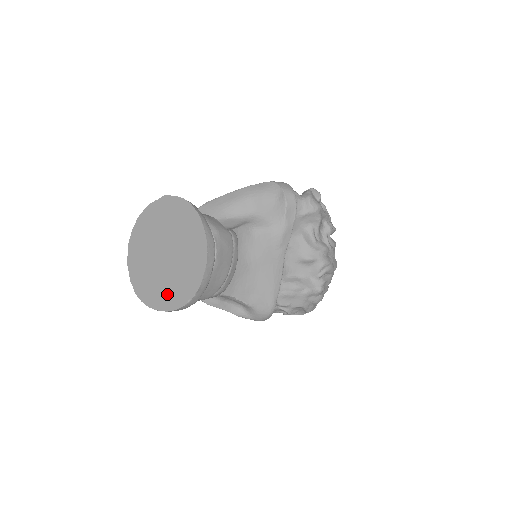
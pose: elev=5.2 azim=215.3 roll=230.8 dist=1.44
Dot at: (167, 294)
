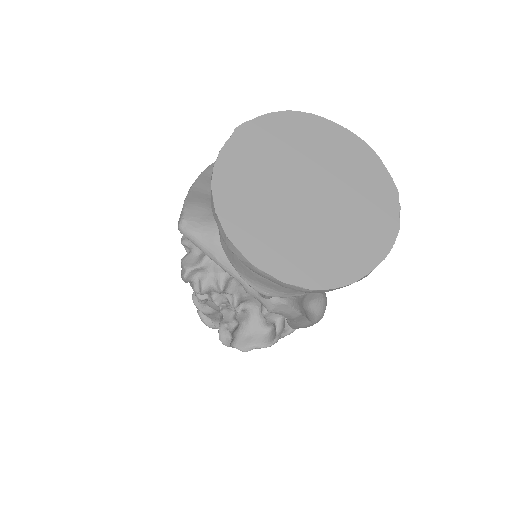
Dot at: (364, 237)
